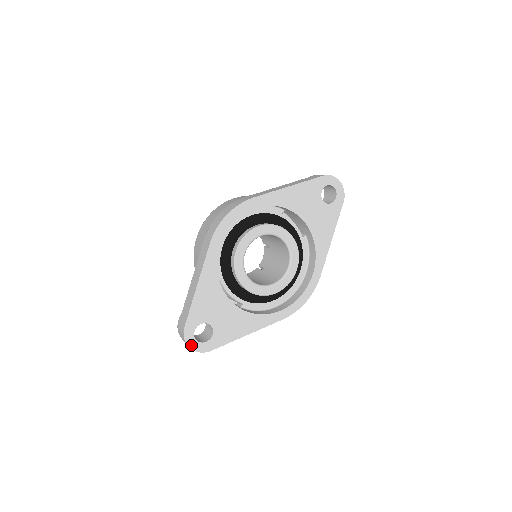
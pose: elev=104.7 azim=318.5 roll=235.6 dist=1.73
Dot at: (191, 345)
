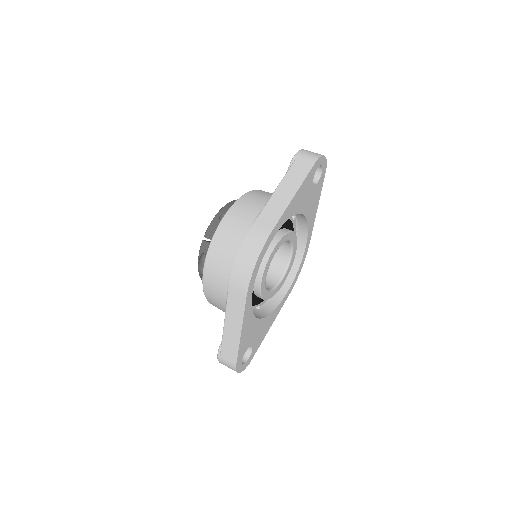
Dot at: (241, 370)
